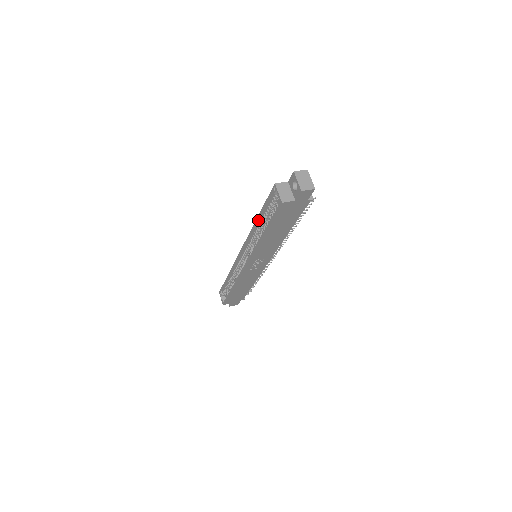
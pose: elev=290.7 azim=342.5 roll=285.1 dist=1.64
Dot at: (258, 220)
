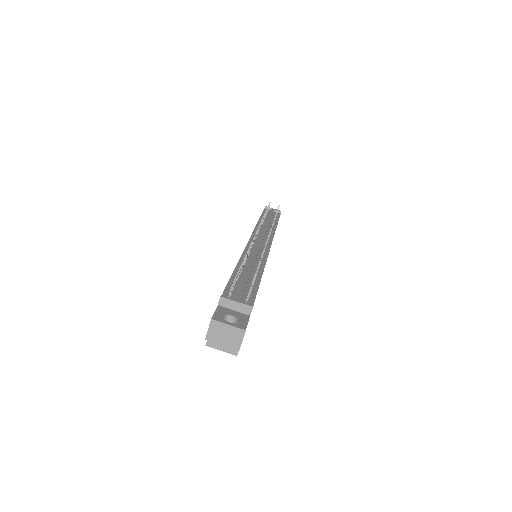
Dot at: occluded
